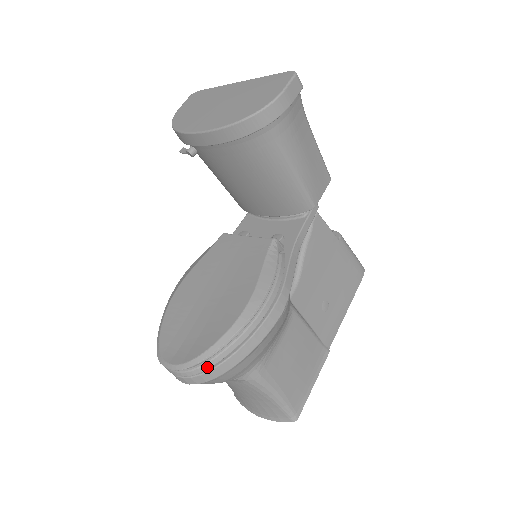
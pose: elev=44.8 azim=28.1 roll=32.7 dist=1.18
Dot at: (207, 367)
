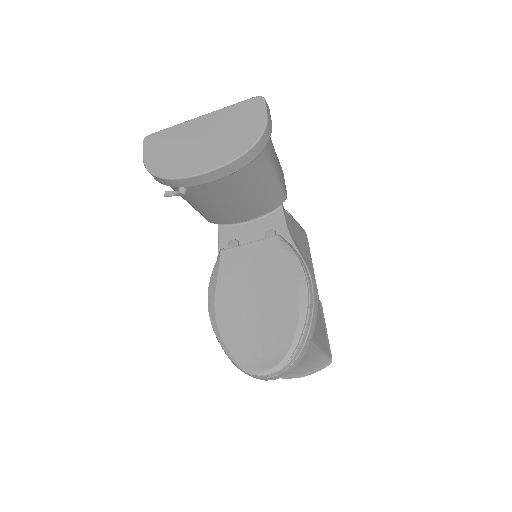
Dot at: (297, 355)
